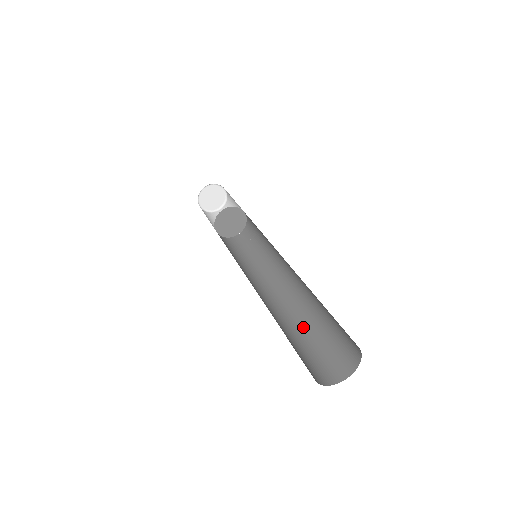
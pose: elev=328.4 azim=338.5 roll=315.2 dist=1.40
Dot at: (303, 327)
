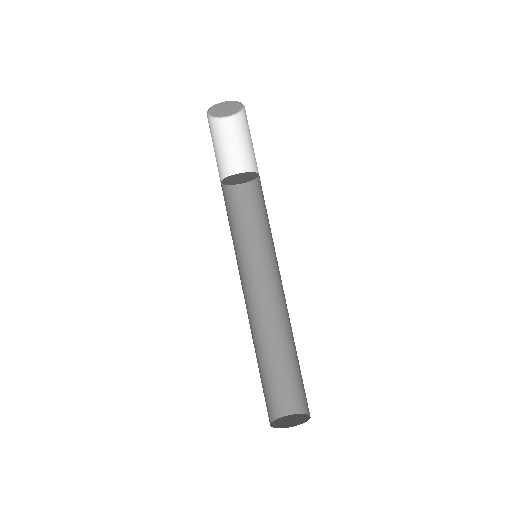
Dot at: (283, 349)
